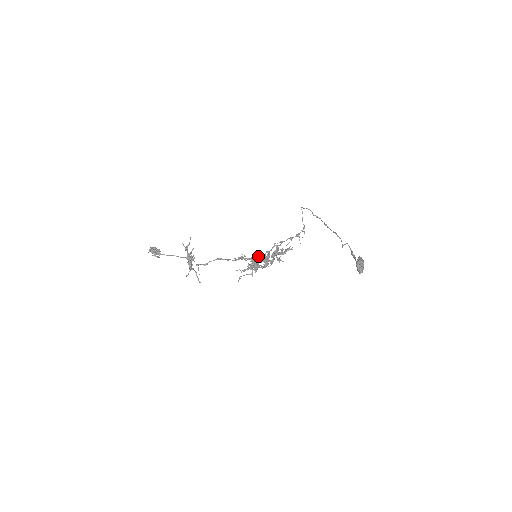
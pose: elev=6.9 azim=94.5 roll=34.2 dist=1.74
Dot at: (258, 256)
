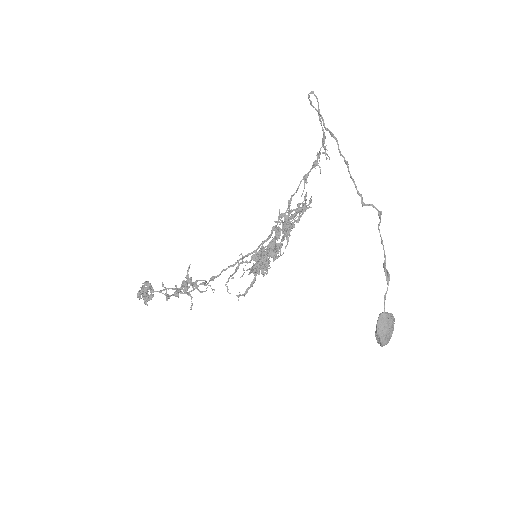
Dot at: (254, 269)
